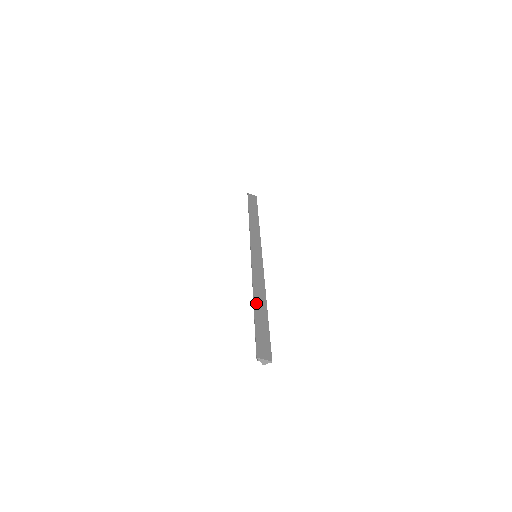
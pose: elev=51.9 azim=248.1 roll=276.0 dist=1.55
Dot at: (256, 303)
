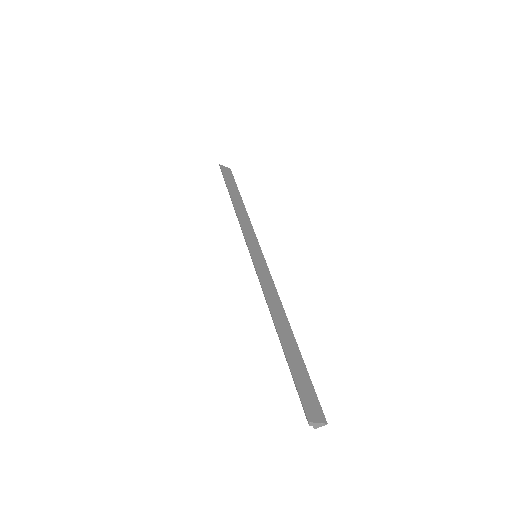
Dot at: (280, 331)
